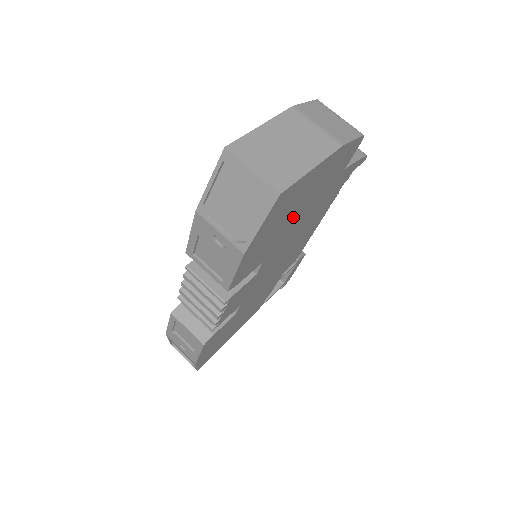
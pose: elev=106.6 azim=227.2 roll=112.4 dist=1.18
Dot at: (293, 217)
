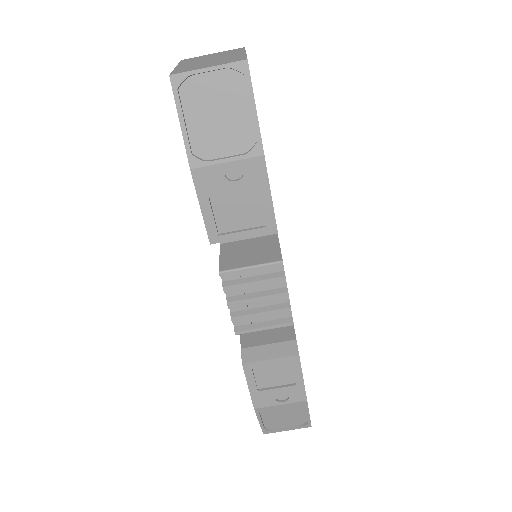
Dot at: occluded
